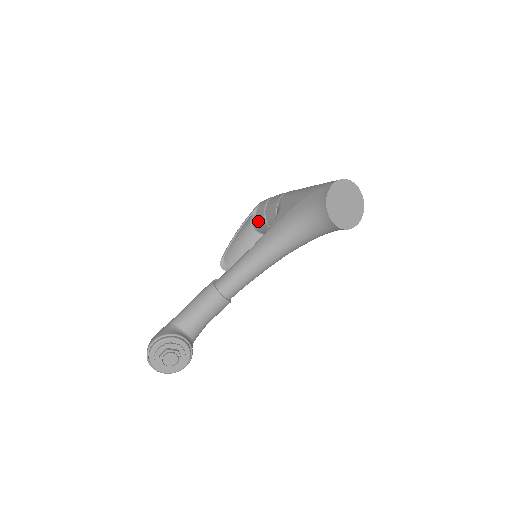
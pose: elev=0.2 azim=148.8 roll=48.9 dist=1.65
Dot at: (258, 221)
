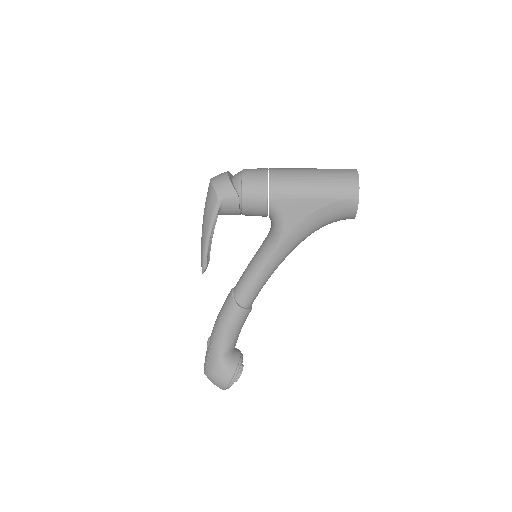
Dot at: occluded
